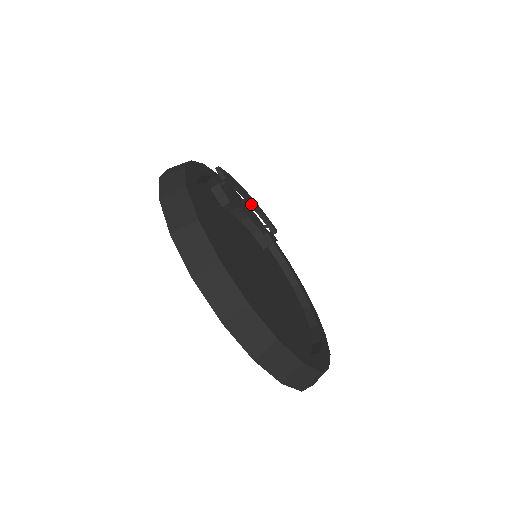
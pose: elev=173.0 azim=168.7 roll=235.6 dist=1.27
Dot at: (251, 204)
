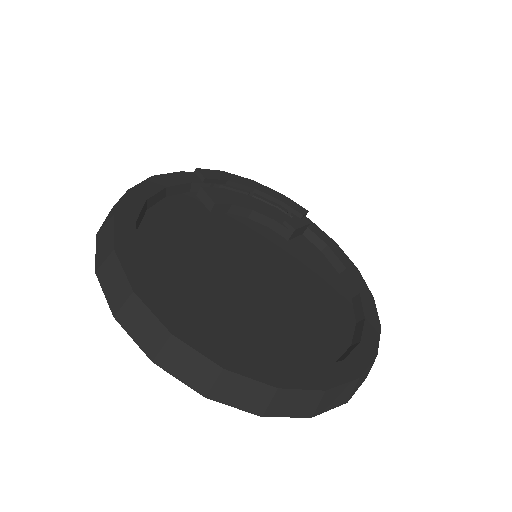
Dot at: (260, 193)
